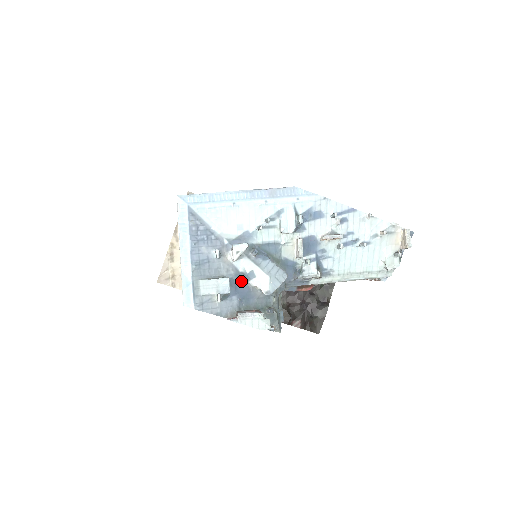
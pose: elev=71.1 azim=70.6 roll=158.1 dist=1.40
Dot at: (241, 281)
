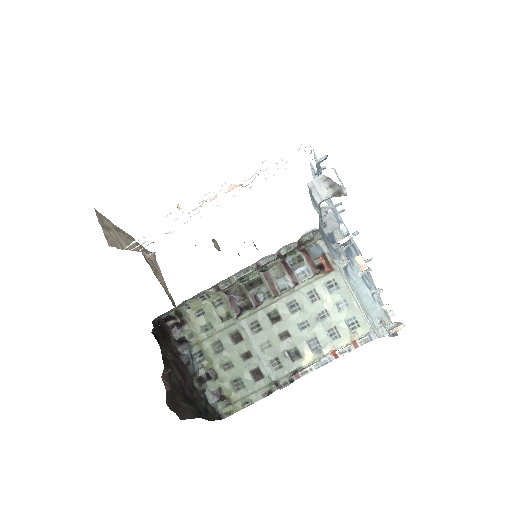
Dot at: occluded
